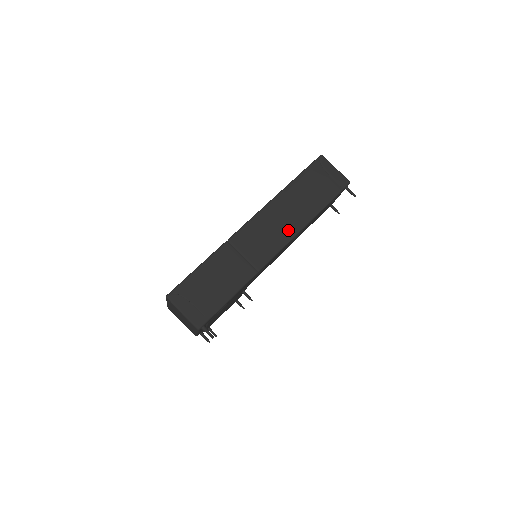
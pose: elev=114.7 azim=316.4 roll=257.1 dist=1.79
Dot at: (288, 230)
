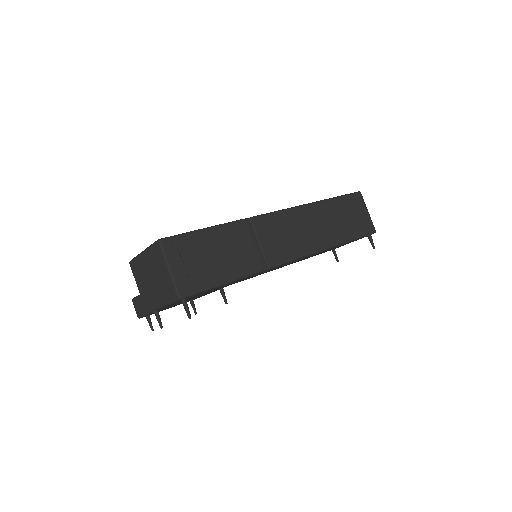
Dot at: (310, 243)
